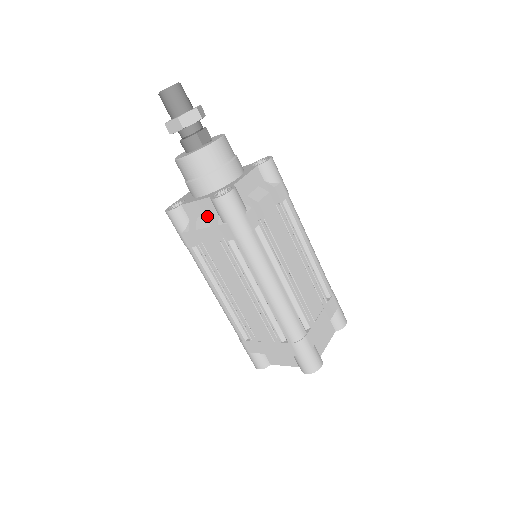
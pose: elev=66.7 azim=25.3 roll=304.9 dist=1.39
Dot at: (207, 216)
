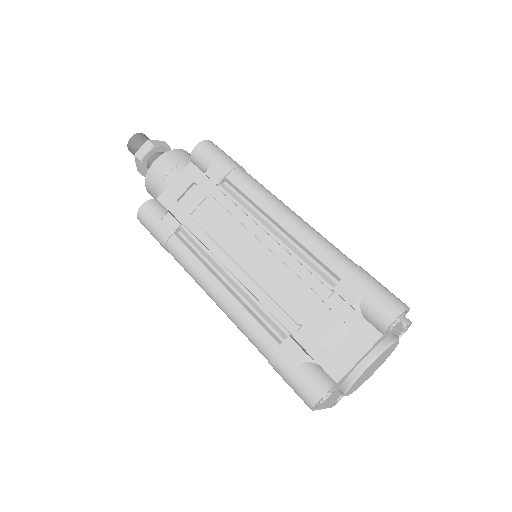
Dot at: (189, 186)
